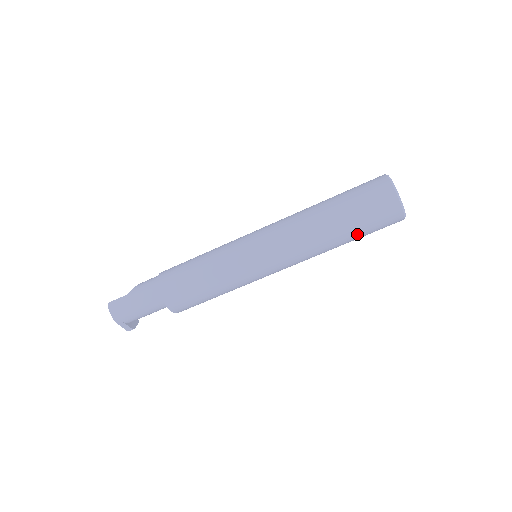
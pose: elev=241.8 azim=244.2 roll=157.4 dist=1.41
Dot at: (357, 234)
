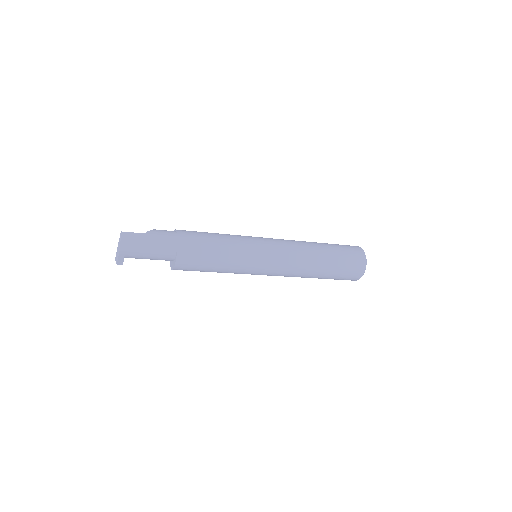
Dot at: (331, 276)
